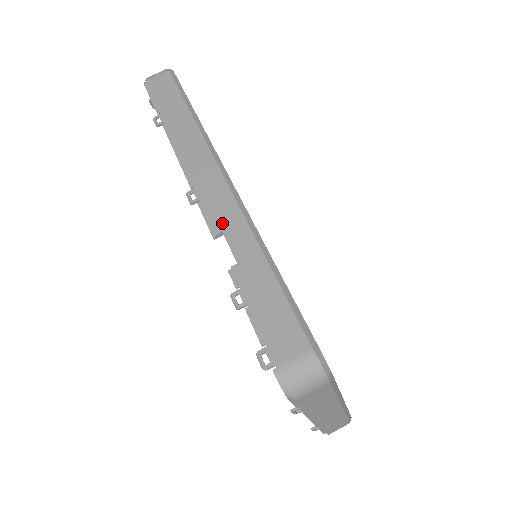
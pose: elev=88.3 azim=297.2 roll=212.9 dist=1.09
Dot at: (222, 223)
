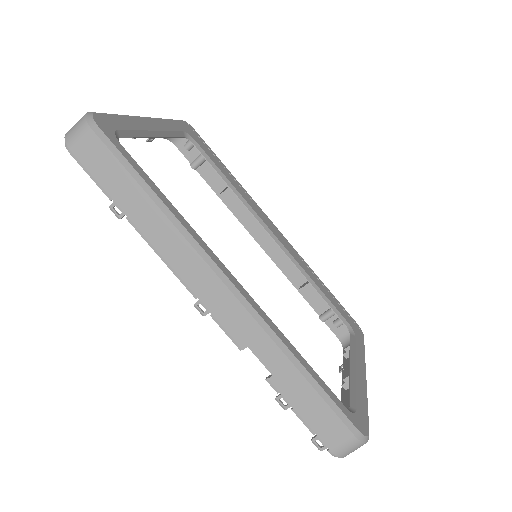
Dot at: (244, 338)
